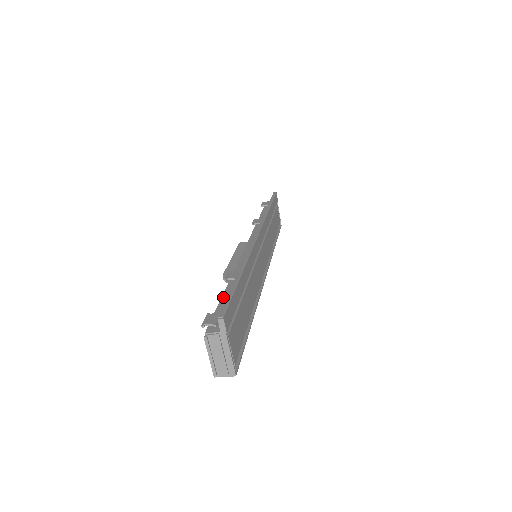
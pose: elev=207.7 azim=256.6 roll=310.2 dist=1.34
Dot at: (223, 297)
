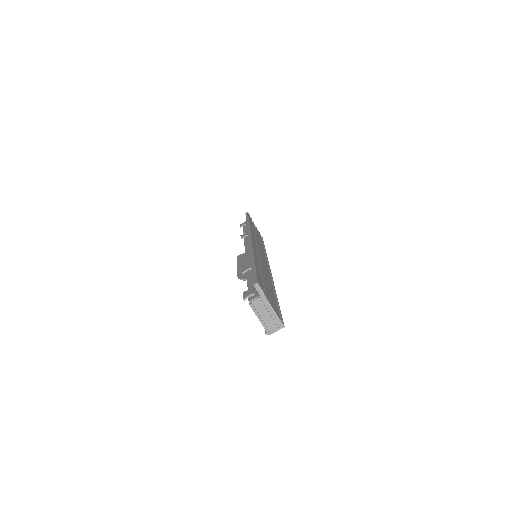
Dot at: (248, 281)
